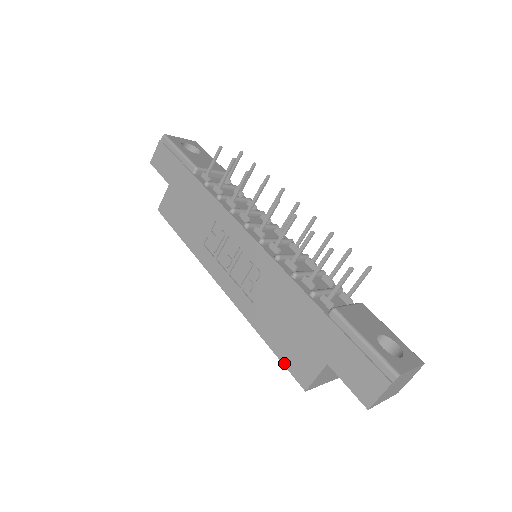
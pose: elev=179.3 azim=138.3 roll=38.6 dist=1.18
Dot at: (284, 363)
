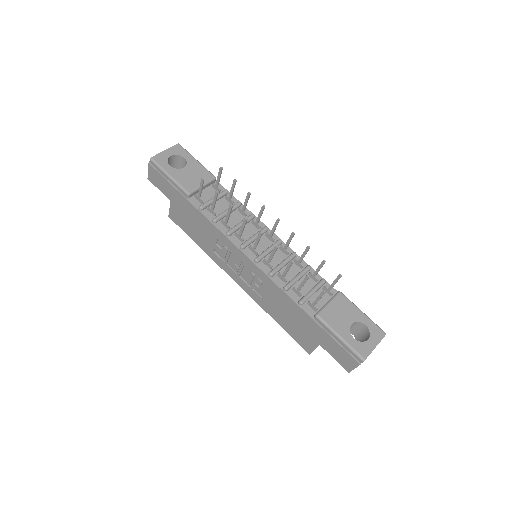
Dot at: (292, 337)
